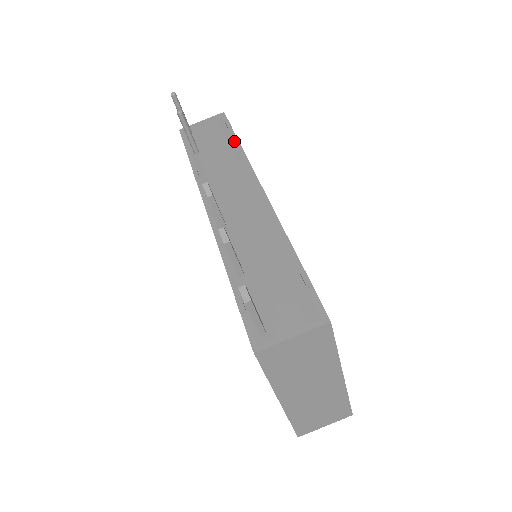
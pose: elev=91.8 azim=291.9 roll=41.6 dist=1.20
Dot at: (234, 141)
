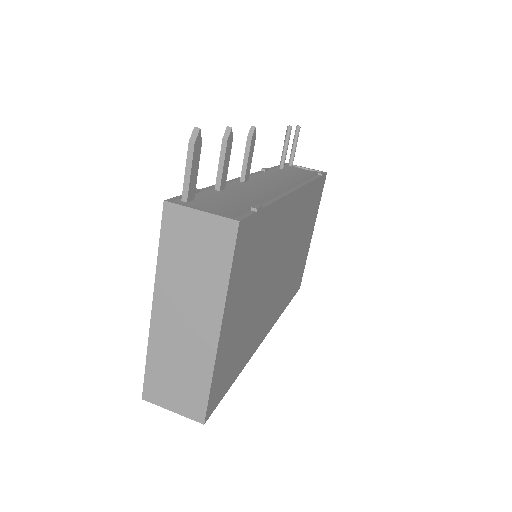
Dot at: (313, 177)
